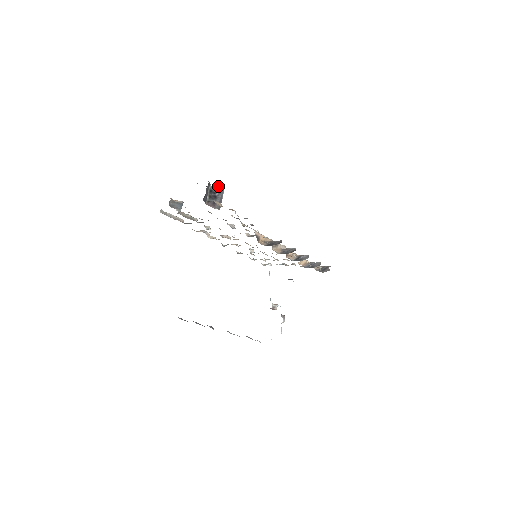
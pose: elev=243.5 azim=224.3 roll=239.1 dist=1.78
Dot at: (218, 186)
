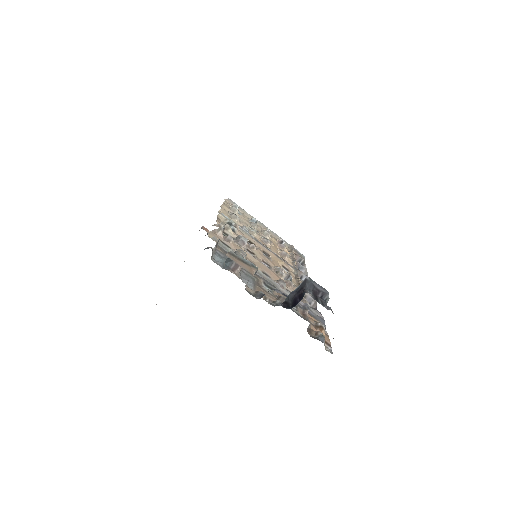
Dot at: occluded
